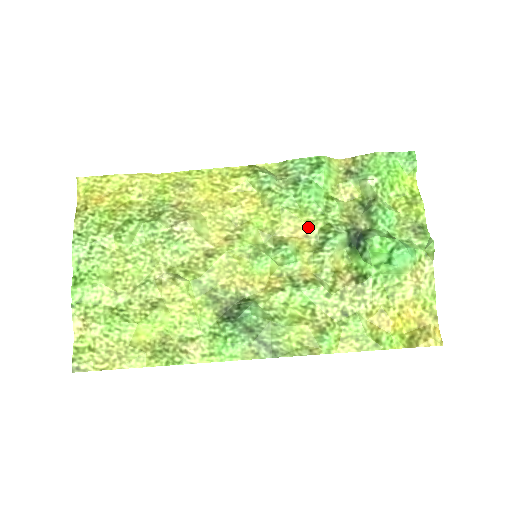
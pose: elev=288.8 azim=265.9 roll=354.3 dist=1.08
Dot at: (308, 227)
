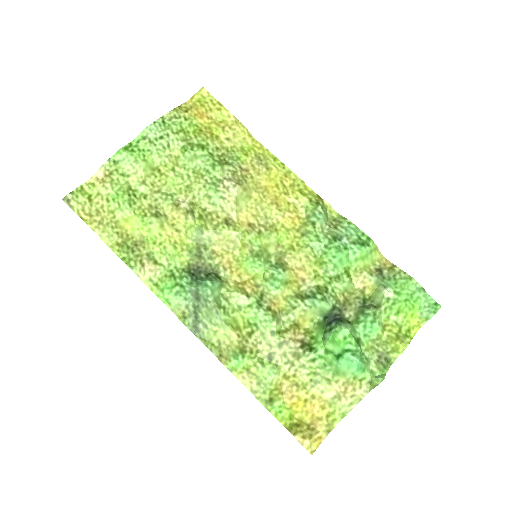
Dot at: (311, 275)
